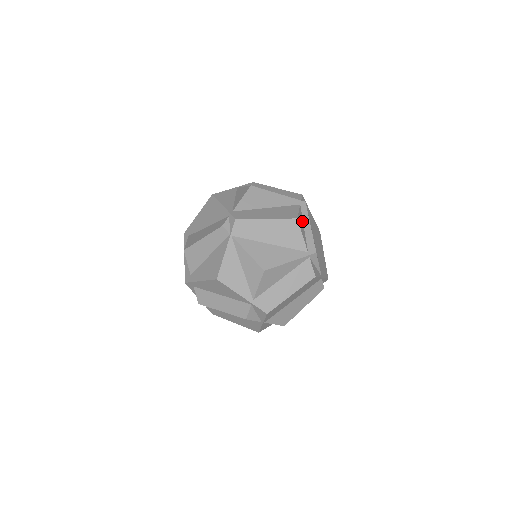
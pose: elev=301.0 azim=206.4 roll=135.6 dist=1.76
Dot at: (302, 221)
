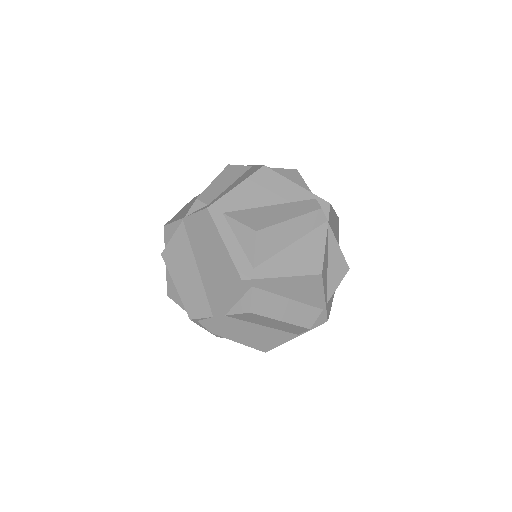
Dot at: occluded
